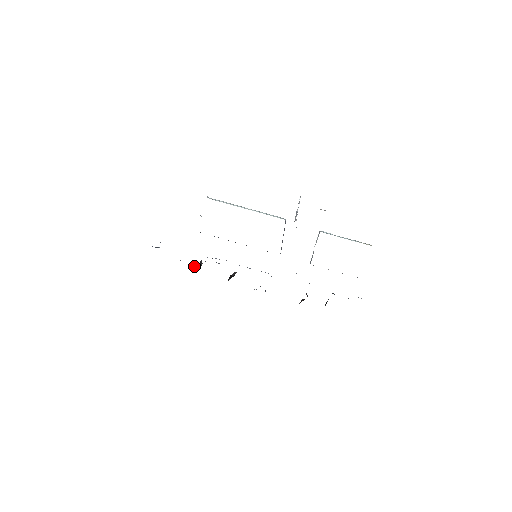
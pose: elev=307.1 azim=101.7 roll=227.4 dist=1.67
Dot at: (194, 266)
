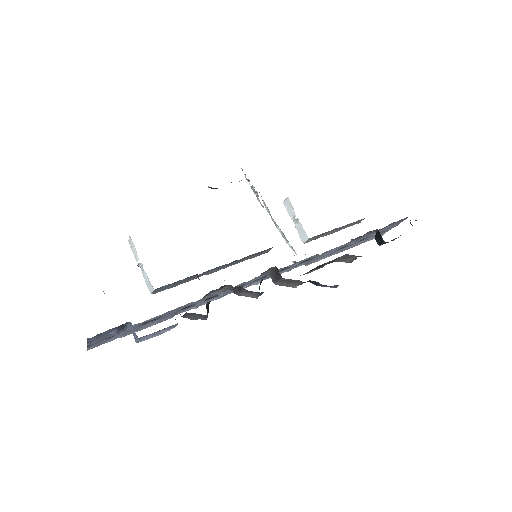
Dot at: occluded
